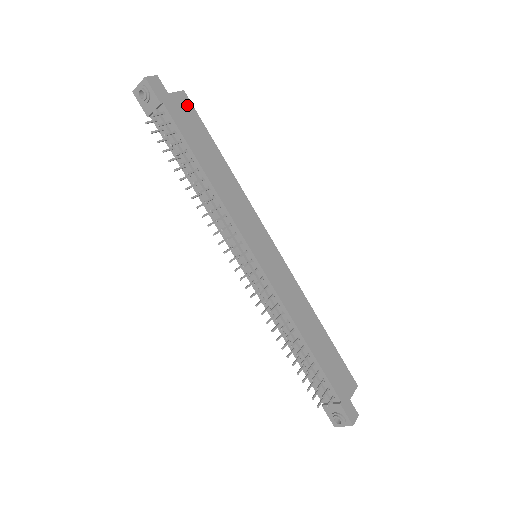
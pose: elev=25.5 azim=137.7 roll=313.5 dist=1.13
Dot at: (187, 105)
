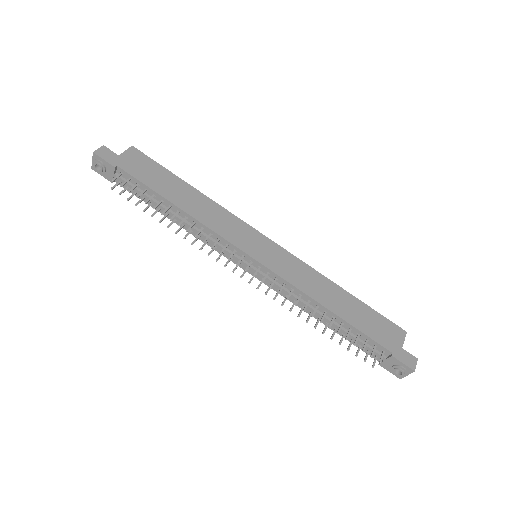
Dot at: (140, 157)
